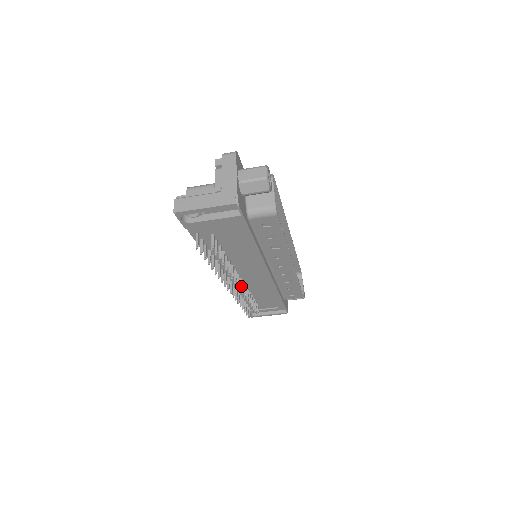
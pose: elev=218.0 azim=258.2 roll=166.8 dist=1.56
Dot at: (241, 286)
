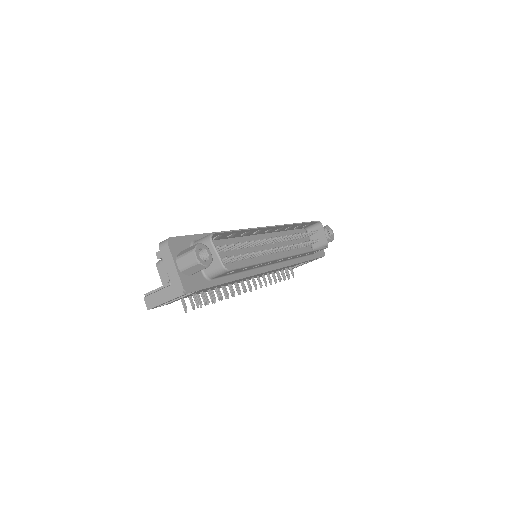
Dot at: (255, 285)
